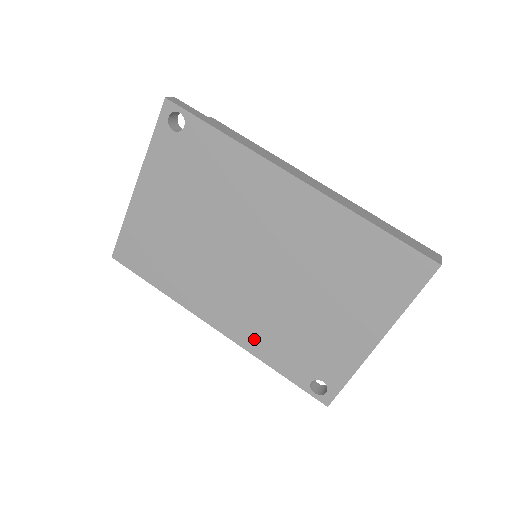
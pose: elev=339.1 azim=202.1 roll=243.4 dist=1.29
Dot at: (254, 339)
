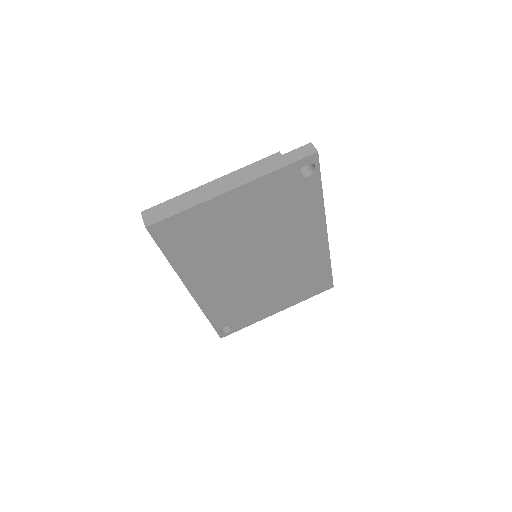
Dot at: (214, 304)
